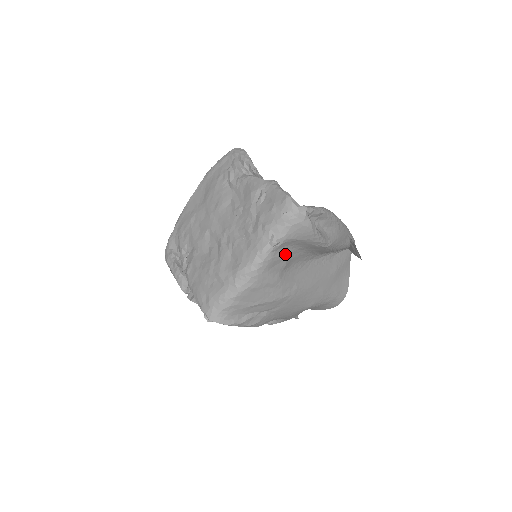
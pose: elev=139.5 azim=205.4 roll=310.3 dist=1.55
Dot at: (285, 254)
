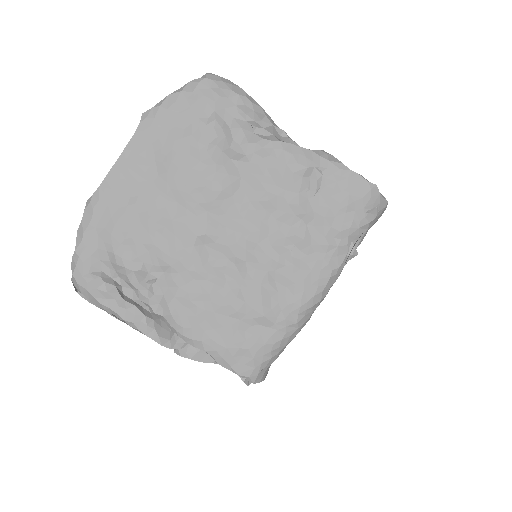
Dot at: occluded
